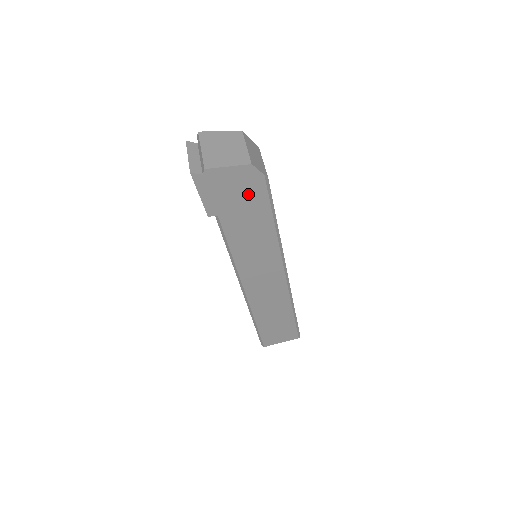
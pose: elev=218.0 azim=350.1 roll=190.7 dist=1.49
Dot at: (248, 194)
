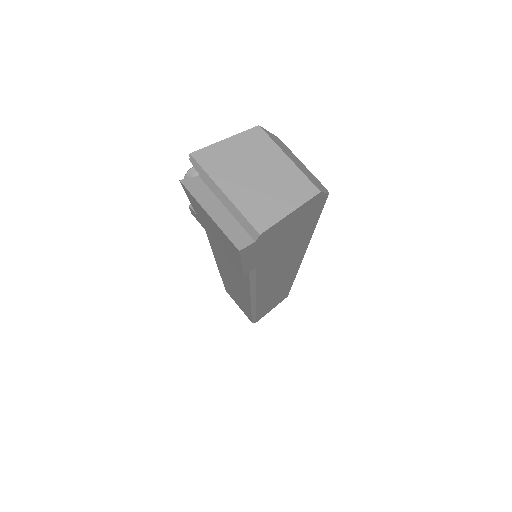
Dot at: (300, 224)
